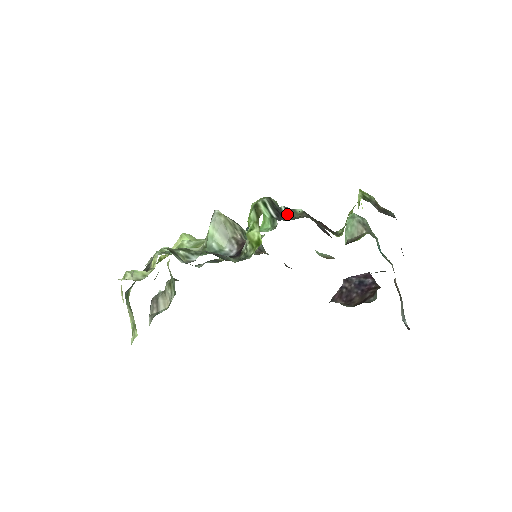
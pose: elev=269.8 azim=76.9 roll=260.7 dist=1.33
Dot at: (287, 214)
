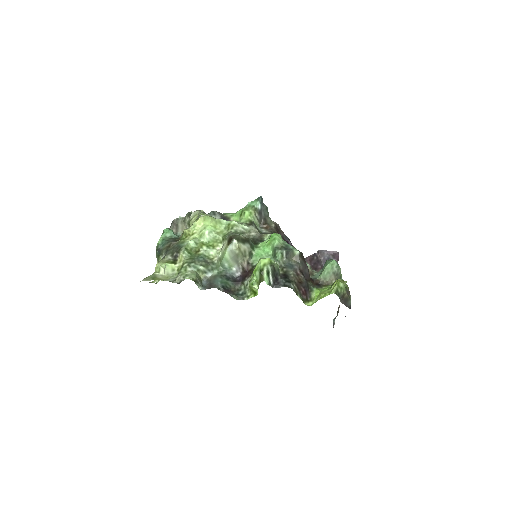
Dot at: (286, 256)
